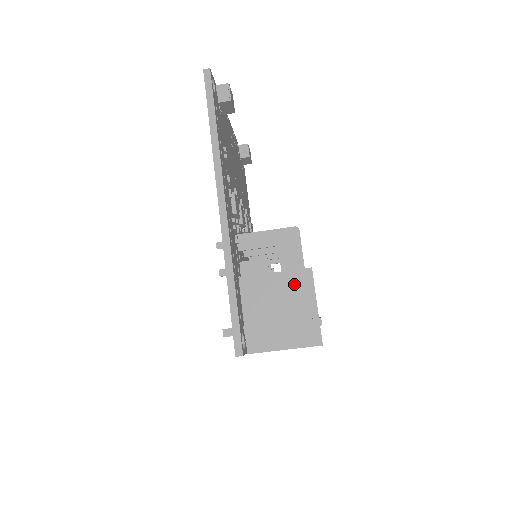
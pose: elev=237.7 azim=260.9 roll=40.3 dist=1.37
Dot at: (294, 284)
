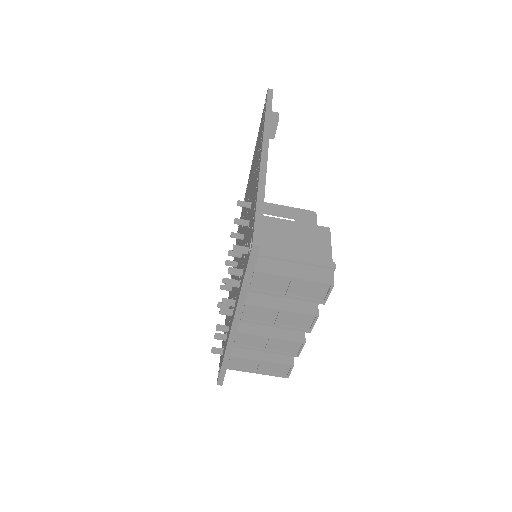
Dot at: (312, 234)
